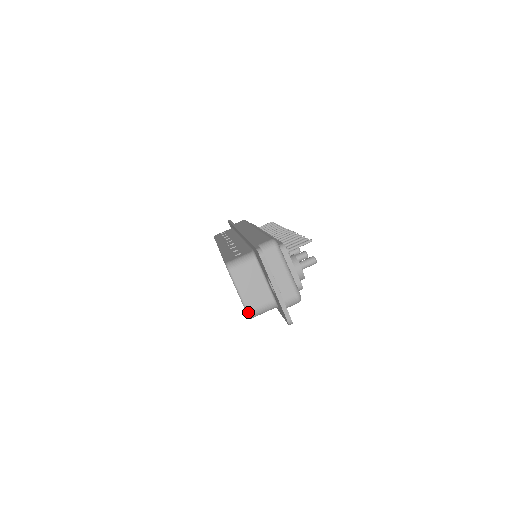
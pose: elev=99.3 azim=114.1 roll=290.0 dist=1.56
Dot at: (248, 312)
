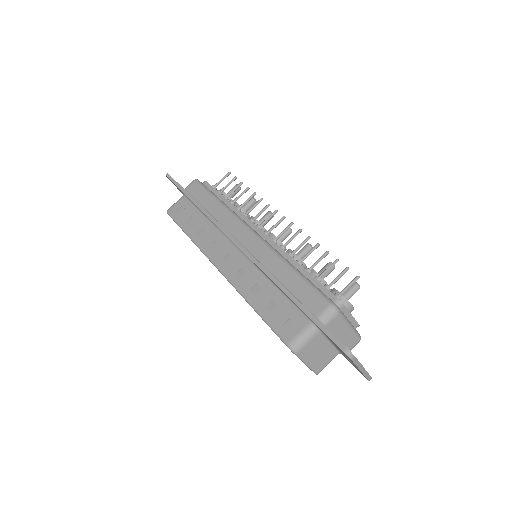
Dot at: (317, 374)
